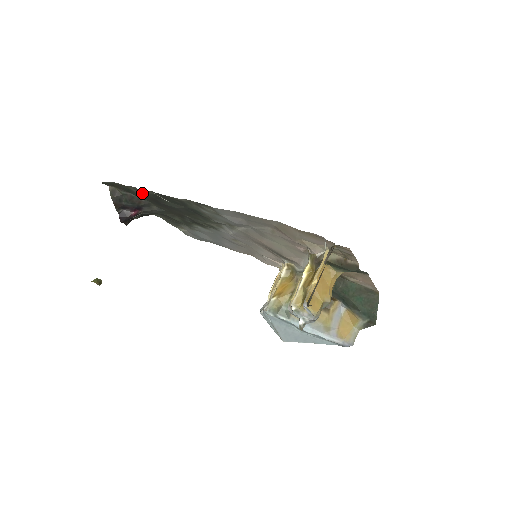
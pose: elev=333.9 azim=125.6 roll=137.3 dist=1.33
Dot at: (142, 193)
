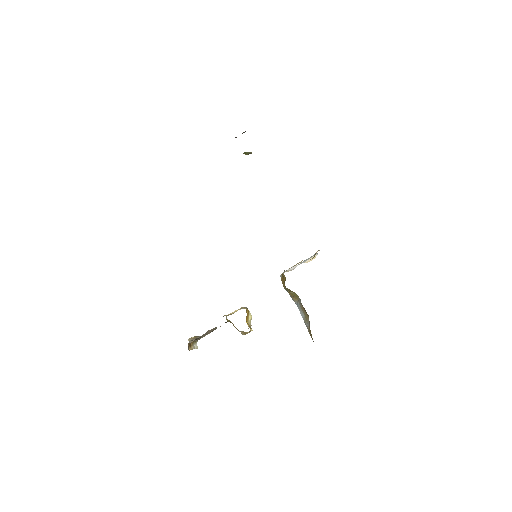
Dot at: occluded
